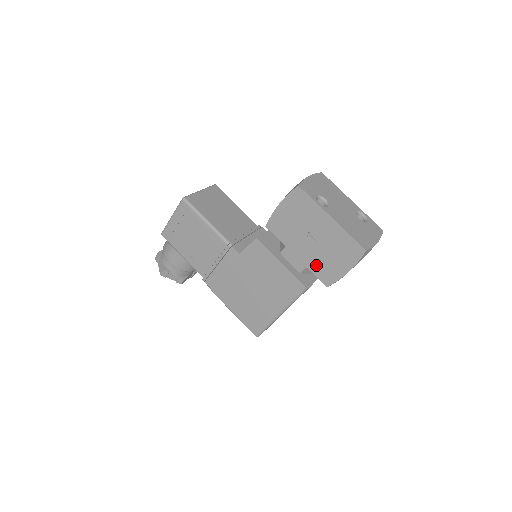
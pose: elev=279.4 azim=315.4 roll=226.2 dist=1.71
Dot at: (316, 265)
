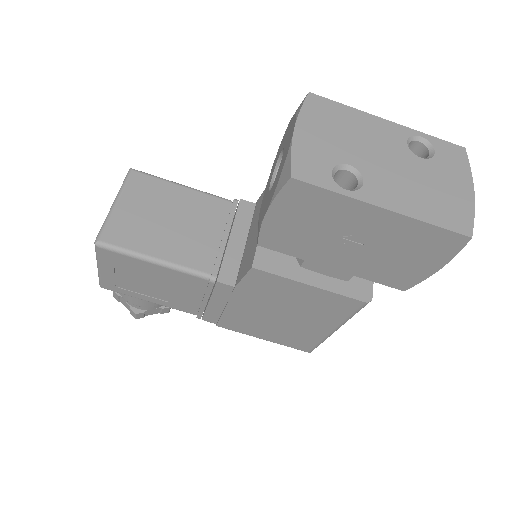
Dot at: (374, 272)
